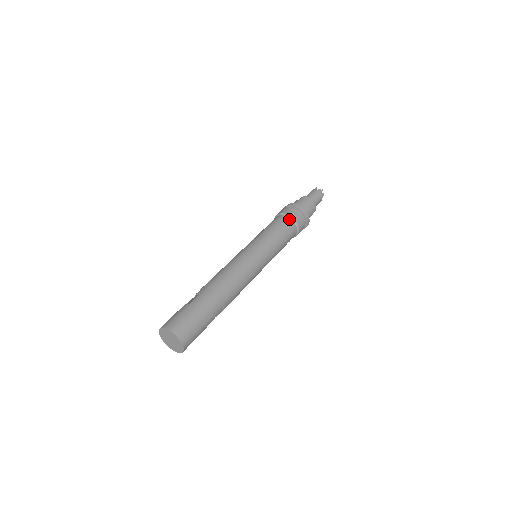
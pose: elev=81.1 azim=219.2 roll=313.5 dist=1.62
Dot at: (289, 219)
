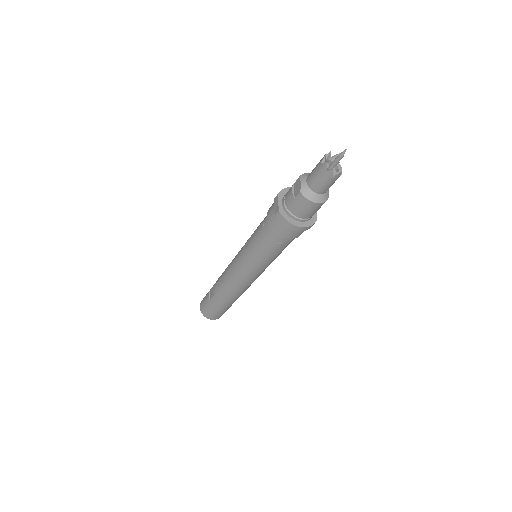
Dot at: (278, 237)
